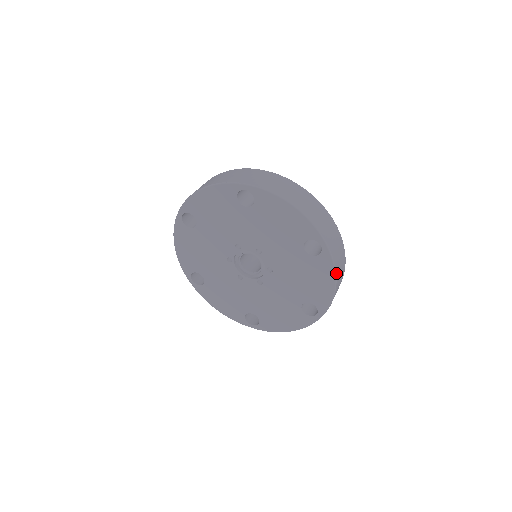
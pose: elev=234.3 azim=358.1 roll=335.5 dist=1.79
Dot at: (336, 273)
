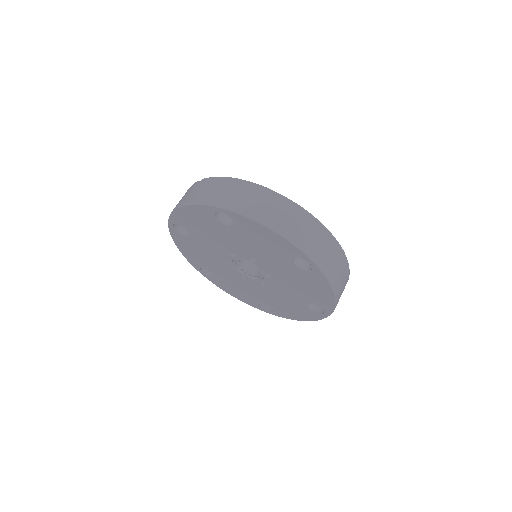
Dot at: (313, 320)
